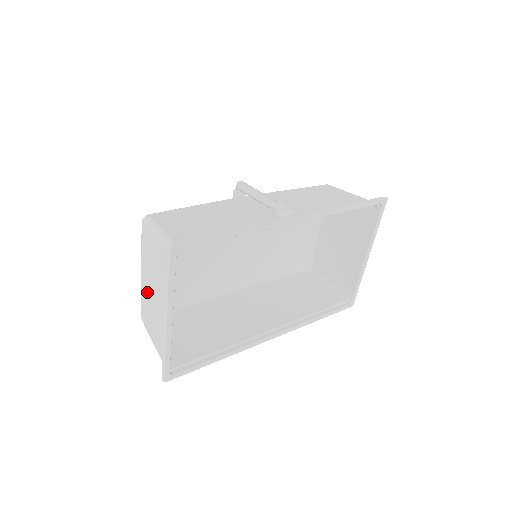
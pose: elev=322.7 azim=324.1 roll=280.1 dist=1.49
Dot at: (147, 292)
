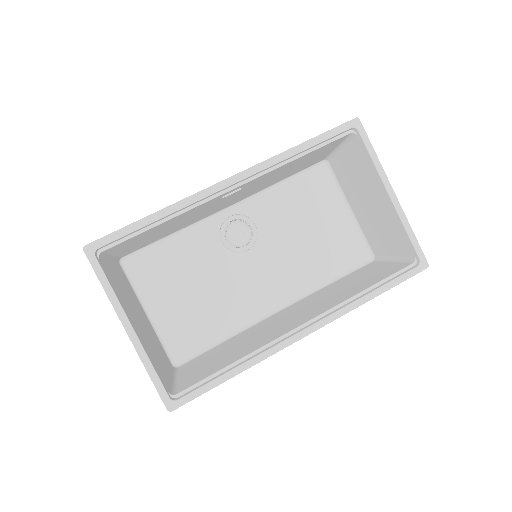
Dot at: occluded
